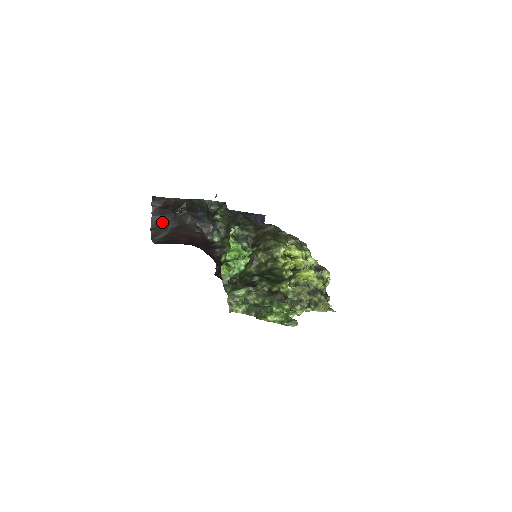
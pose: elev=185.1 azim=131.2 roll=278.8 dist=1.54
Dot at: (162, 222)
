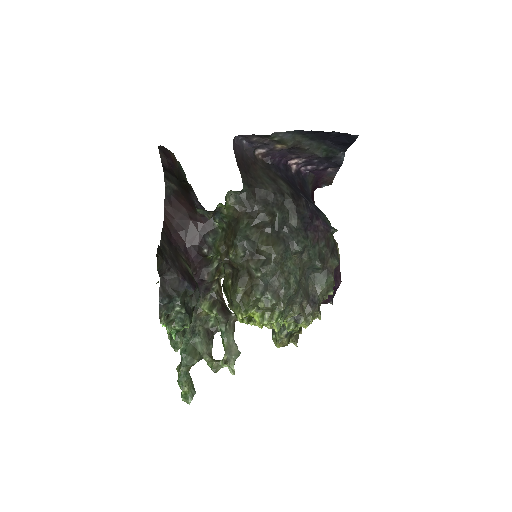
Dot at: (171, 174)
